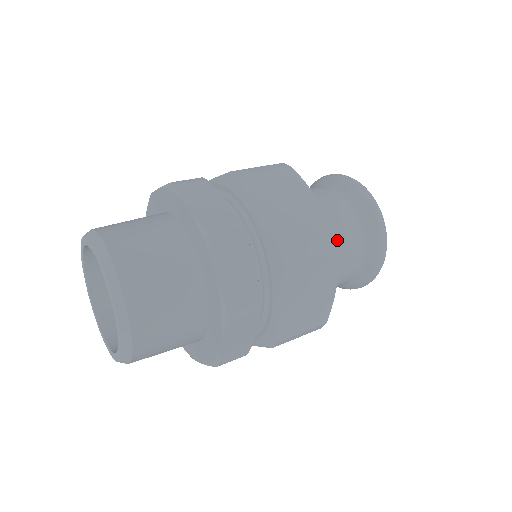
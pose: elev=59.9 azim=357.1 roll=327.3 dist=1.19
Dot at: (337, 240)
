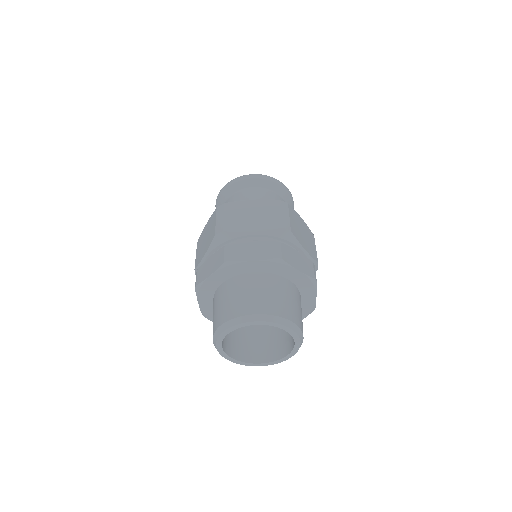
Dot at: occluded
